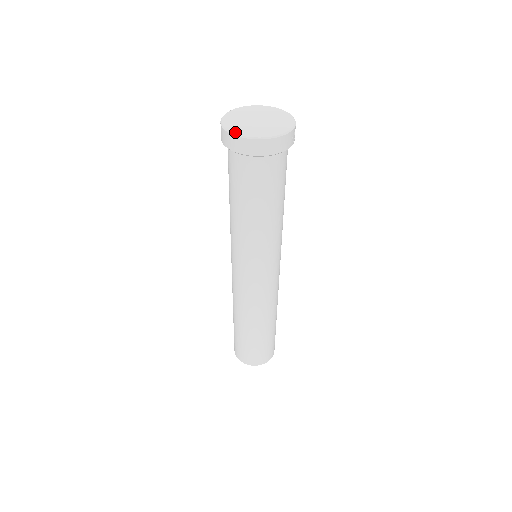
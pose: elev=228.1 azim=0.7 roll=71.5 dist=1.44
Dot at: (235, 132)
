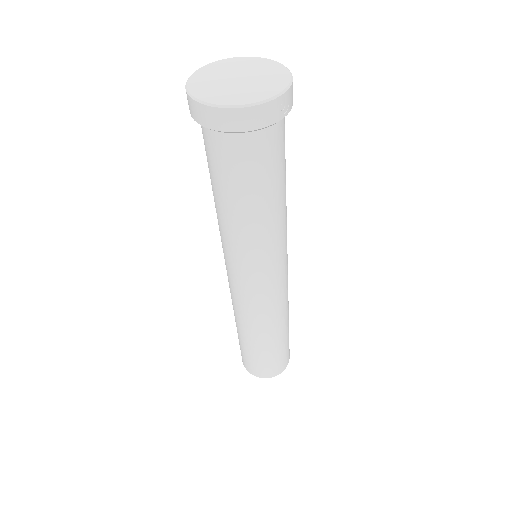
Dot at: (196, 95)
